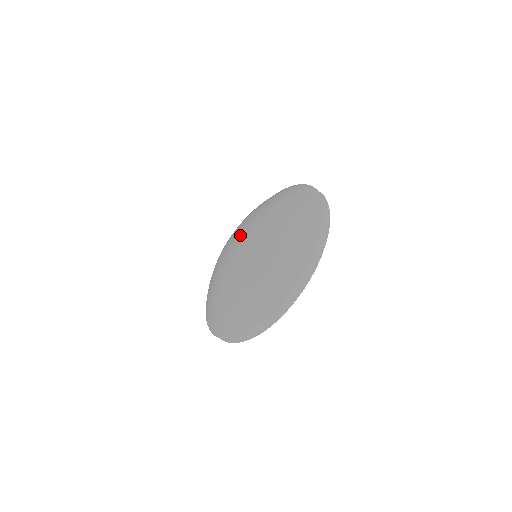
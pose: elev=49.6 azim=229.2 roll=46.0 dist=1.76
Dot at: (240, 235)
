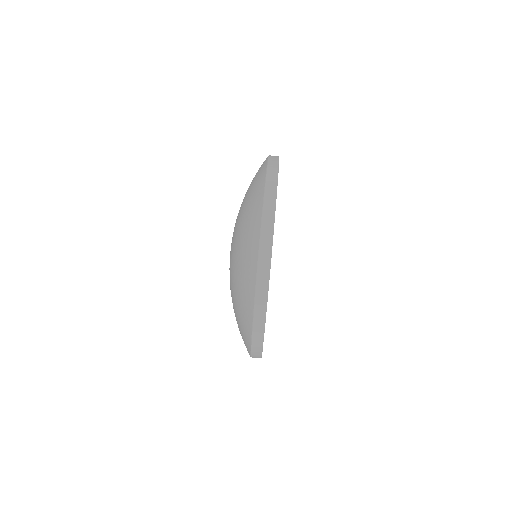
Dot at: occluded
